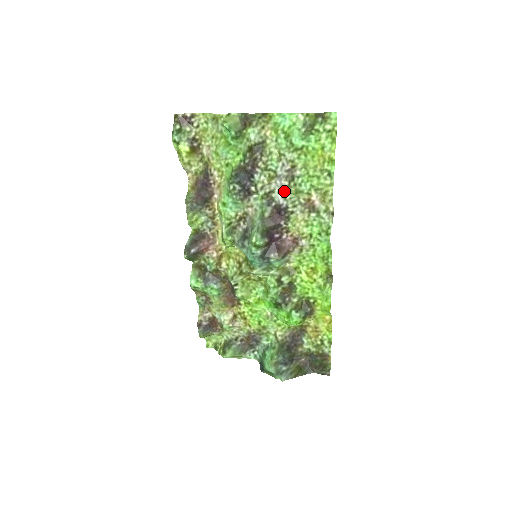
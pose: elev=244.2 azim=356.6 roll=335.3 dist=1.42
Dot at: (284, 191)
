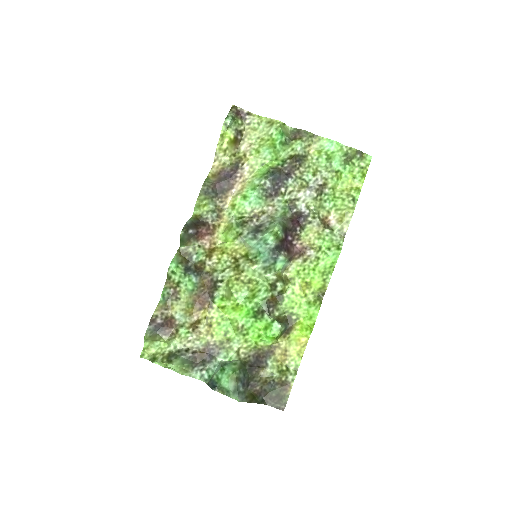
Dot at: (309, 202)
